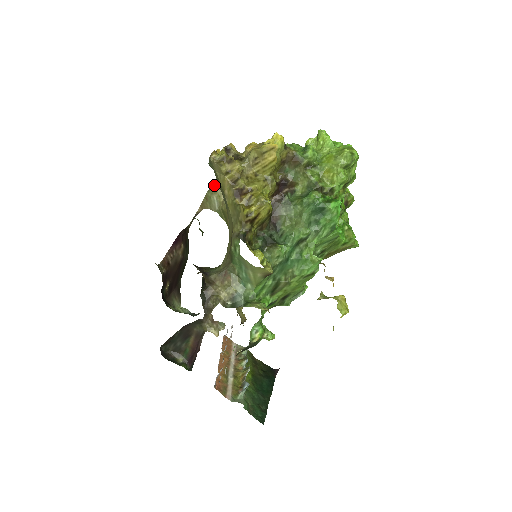
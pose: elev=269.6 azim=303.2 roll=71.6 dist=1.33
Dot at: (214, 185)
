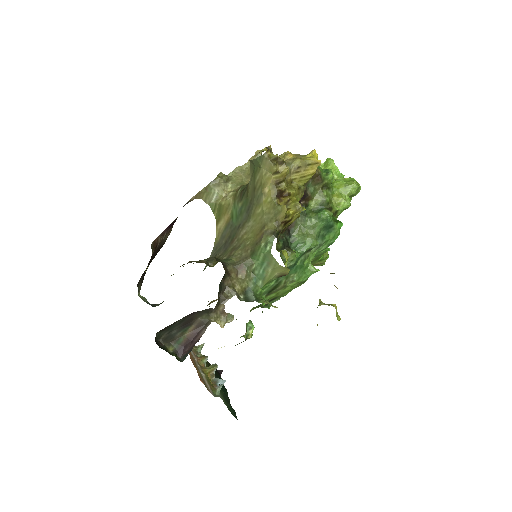
Dot at: (220, 178)
